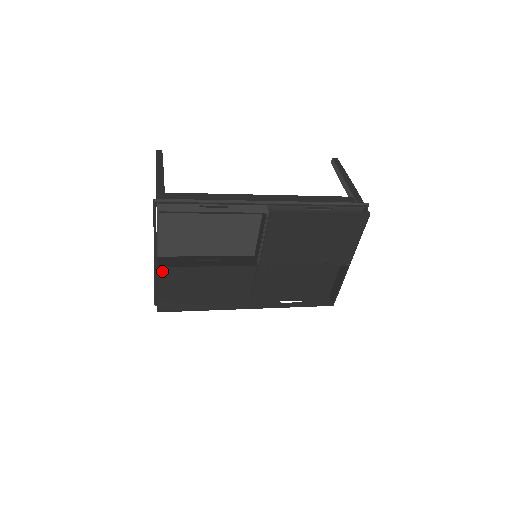
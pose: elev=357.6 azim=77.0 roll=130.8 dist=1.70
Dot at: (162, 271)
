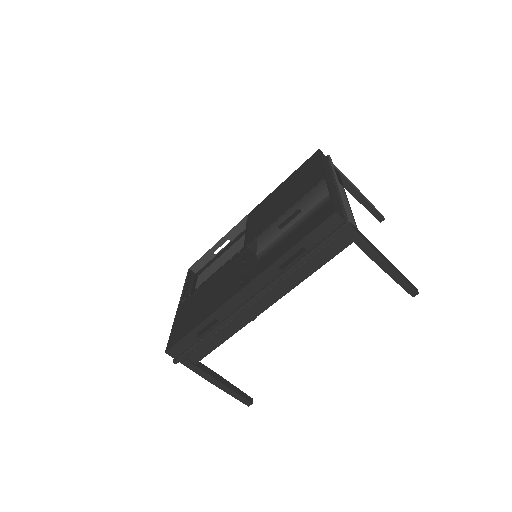
Dot at: (180, 307)
